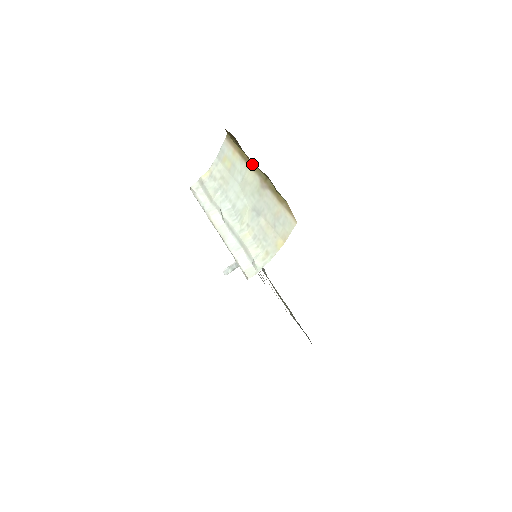
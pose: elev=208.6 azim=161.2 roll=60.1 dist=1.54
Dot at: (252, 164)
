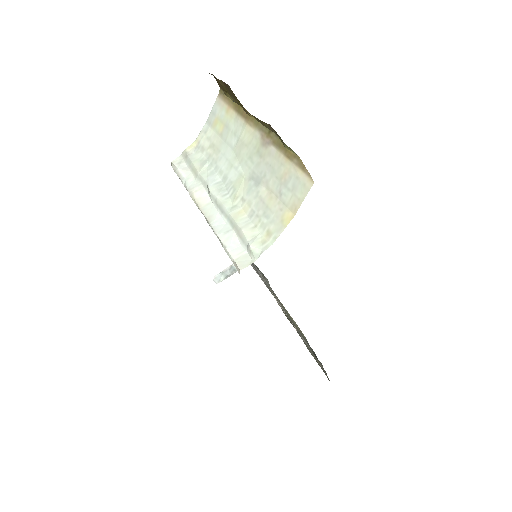
Dot at: (251, 118)
